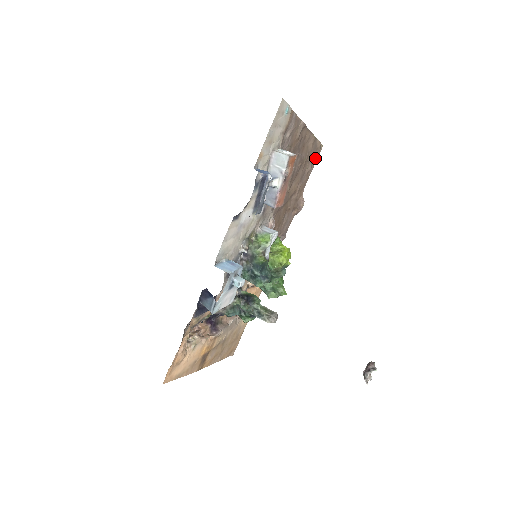
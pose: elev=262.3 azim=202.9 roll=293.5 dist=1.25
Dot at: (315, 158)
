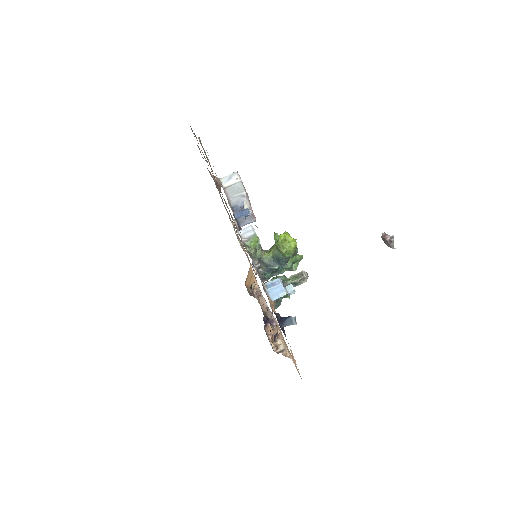
Dot at: occluded
